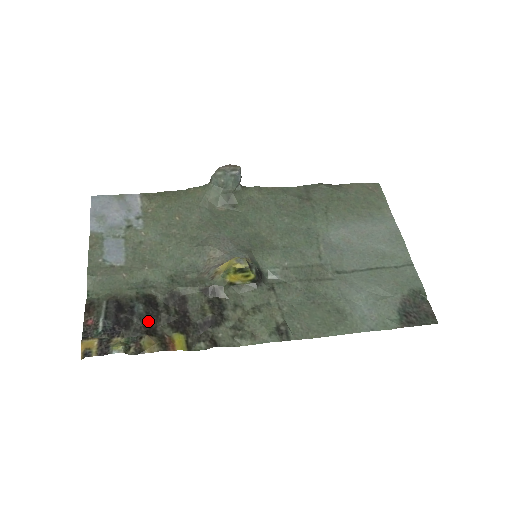
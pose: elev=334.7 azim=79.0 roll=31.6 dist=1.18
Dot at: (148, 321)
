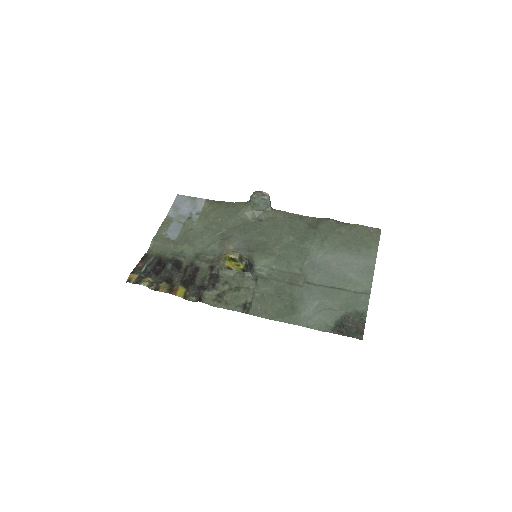
Dot at: (170, 275)
